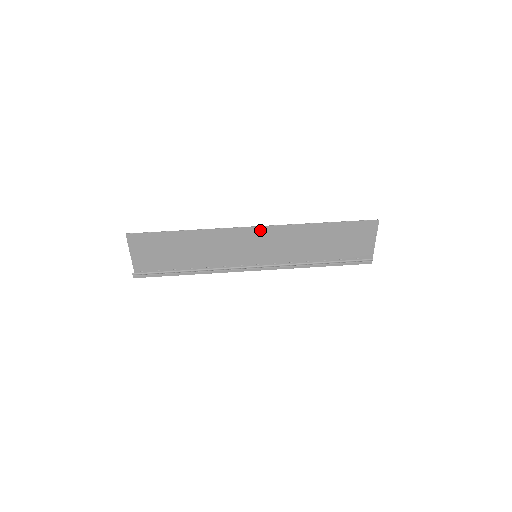
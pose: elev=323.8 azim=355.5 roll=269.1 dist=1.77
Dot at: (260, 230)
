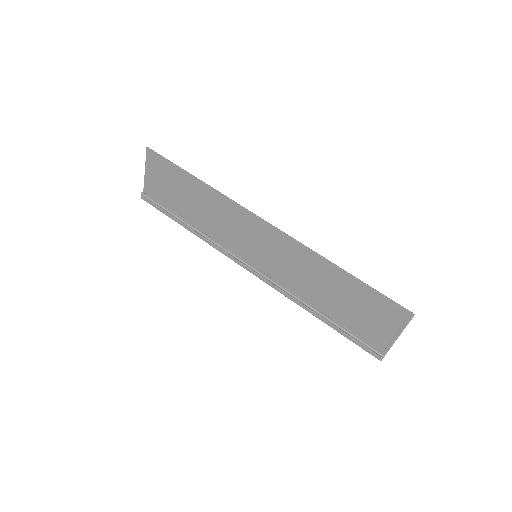
Dot at: (270, 229)
